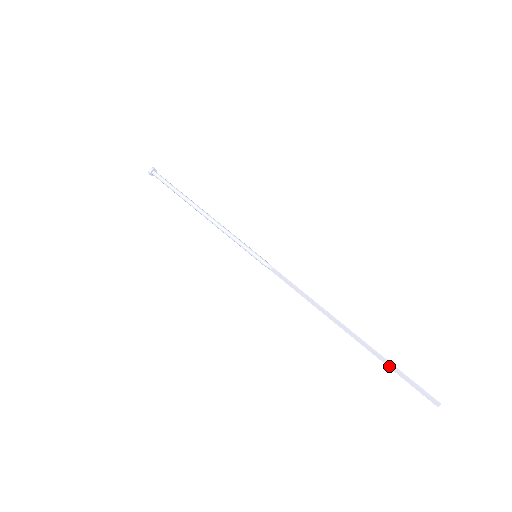
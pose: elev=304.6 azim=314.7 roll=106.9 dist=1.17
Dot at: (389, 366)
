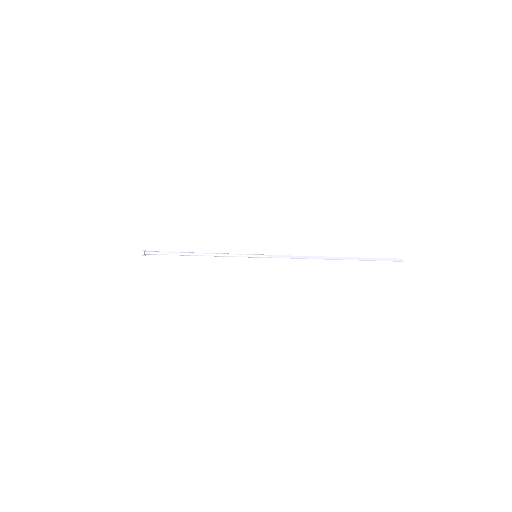
Dot at: (368, 259)
